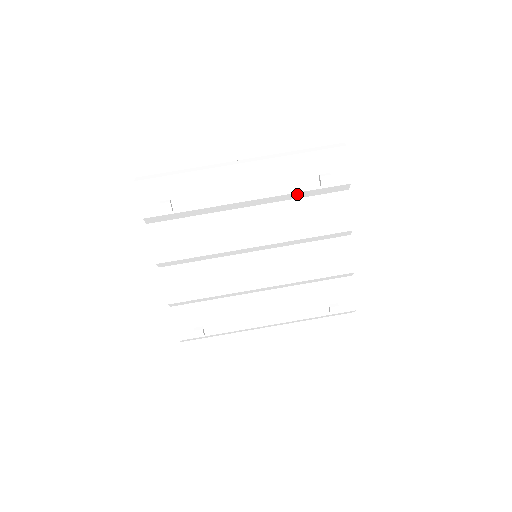
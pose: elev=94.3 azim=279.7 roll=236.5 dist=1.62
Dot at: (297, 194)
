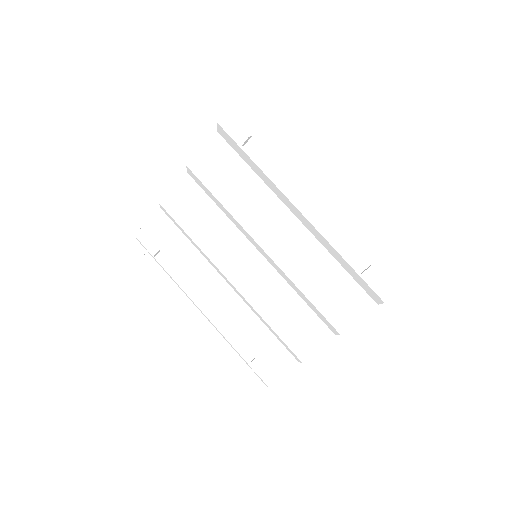
Dot at: (339, 255)
